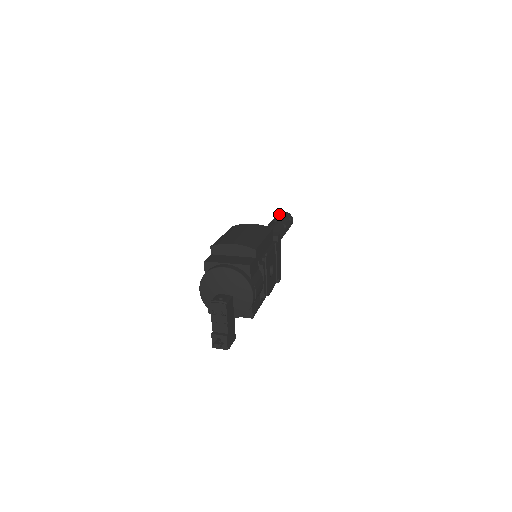
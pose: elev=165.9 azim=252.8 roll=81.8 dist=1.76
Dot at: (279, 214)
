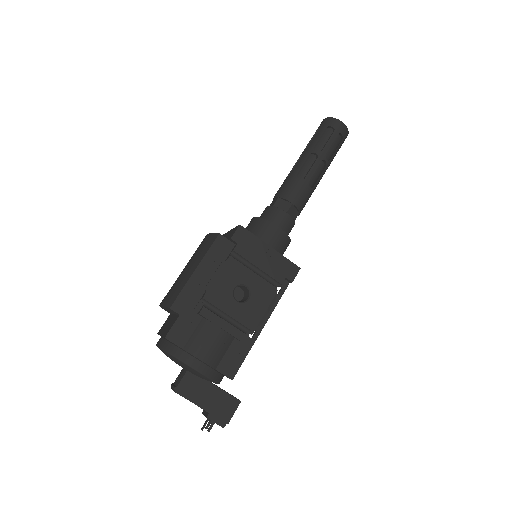
Dot at: (315, 132)
